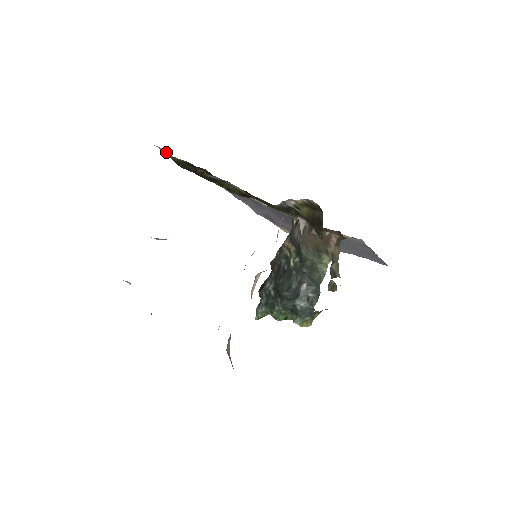
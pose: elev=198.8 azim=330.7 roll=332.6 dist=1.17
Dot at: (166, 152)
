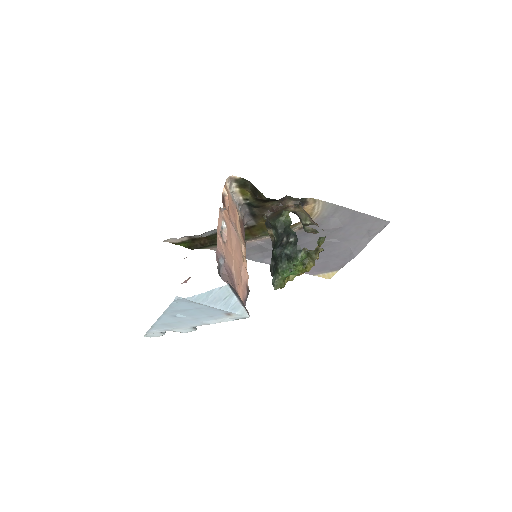
Dot at: (174, 240)
